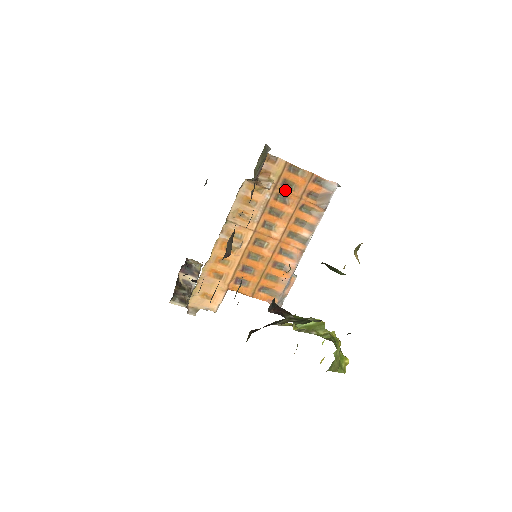
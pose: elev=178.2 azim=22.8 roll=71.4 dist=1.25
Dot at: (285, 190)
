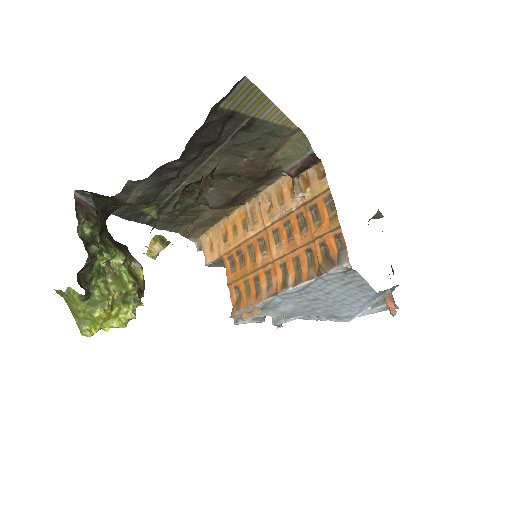
Dot at: (309, 217)
